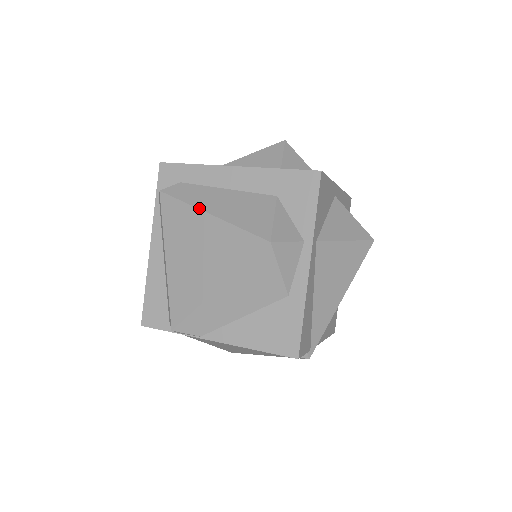
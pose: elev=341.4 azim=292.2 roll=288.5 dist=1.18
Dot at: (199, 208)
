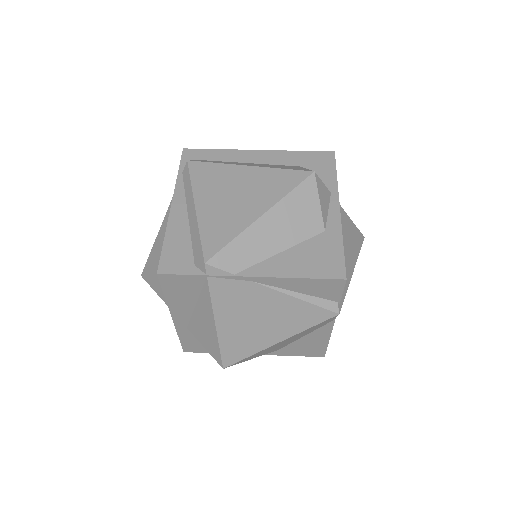
Dot at: (234, 164)
